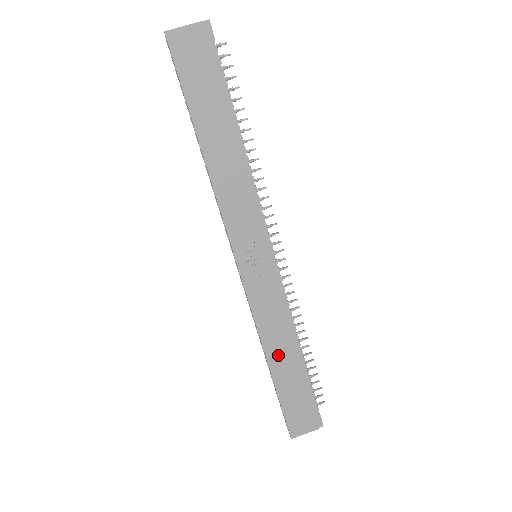
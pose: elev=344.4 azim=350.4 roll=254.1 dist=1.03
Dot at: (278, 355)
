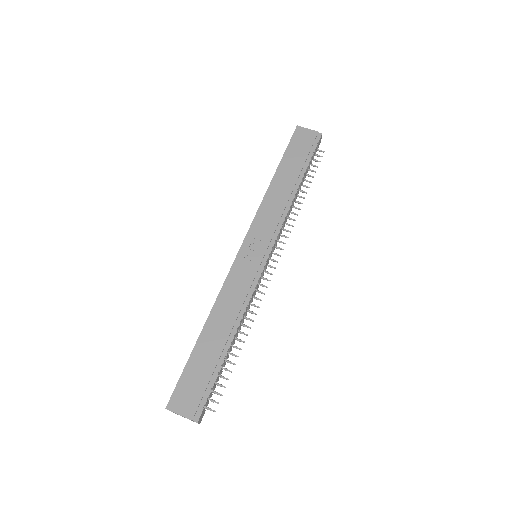
Dot at: (215, 326)
